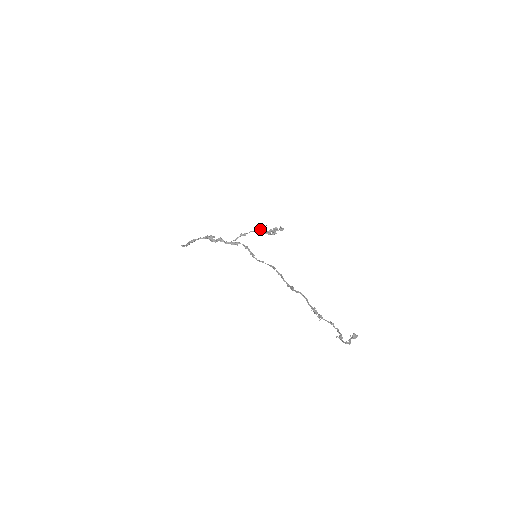
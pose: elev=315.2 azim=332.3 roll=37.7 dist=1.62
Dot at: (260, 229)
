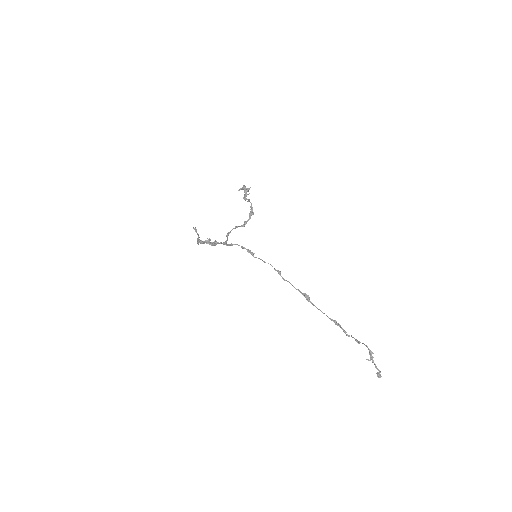
Dot at: (235, 228)
